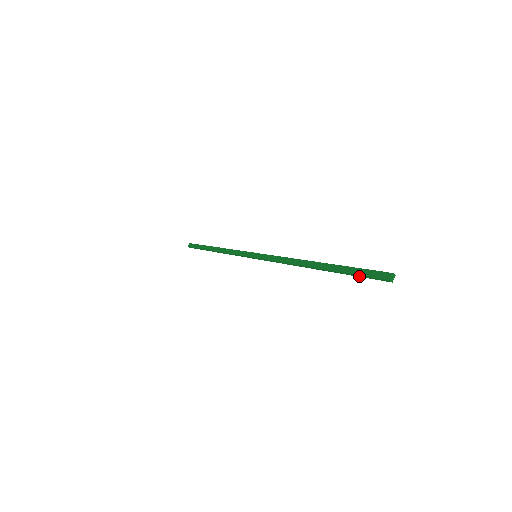
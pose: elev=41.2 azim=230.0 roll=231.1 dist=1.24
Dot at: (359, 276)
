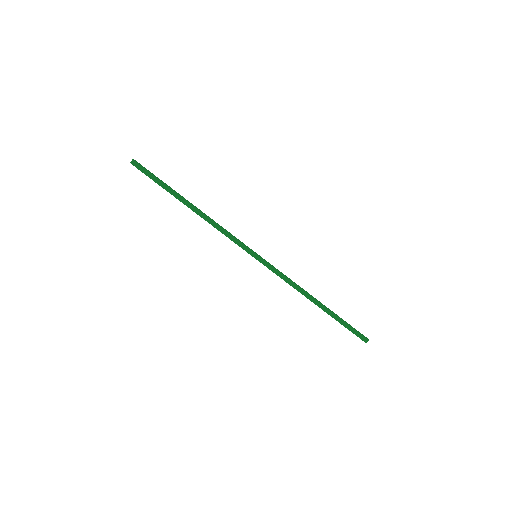
Dot at: (347, 328)
